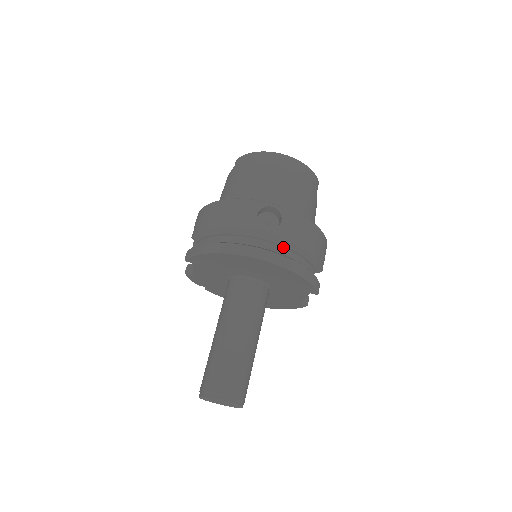
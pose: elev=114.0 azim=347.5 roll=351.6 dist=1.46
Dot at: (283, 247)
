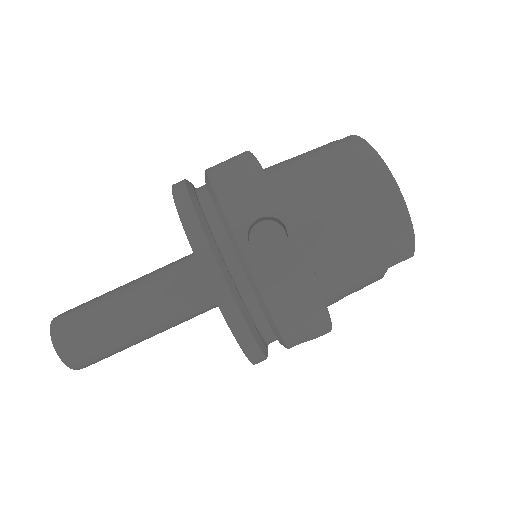
Dot at: (250, 282)
